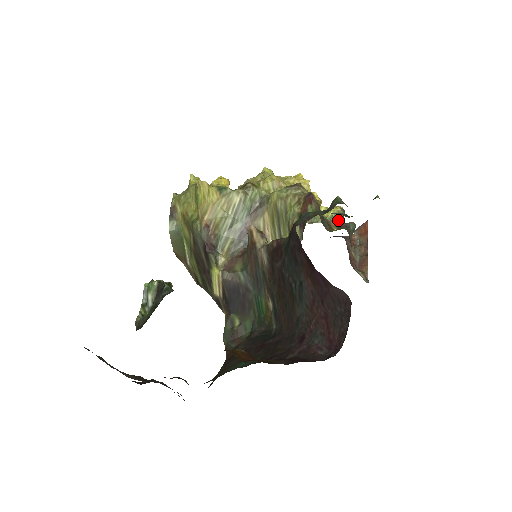
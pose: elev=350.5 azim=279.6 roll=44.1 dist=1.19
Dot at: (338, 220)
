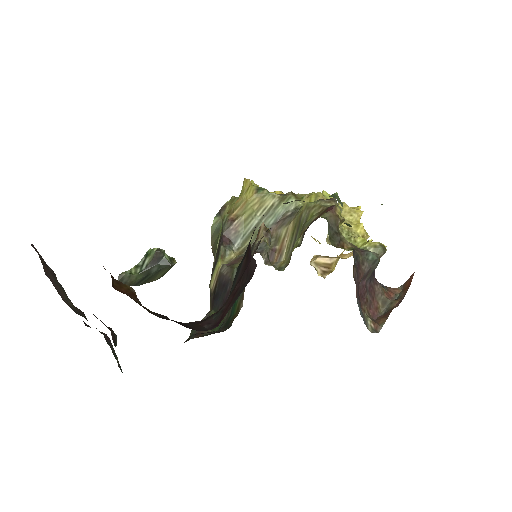
Dot at: occluded
